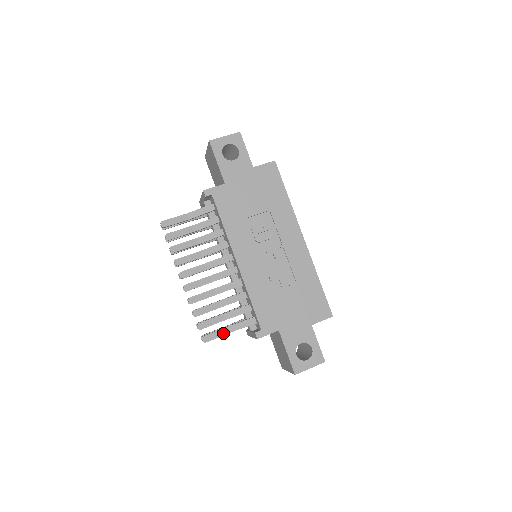
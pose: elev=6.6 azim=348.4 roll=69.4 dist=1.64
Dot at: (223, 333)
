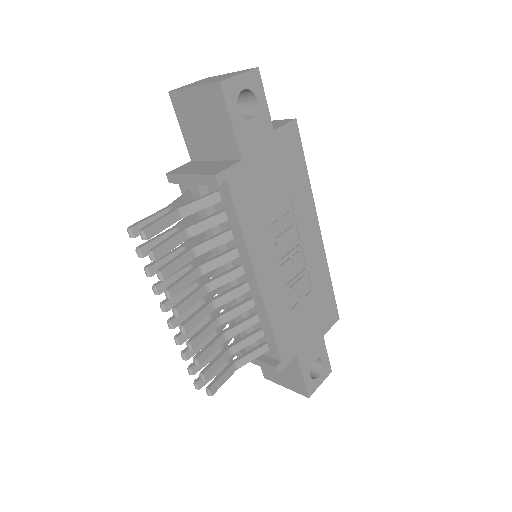
Dot at: (229, 374)
